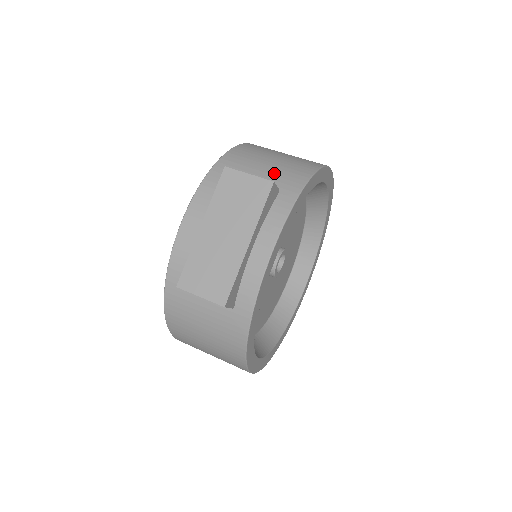
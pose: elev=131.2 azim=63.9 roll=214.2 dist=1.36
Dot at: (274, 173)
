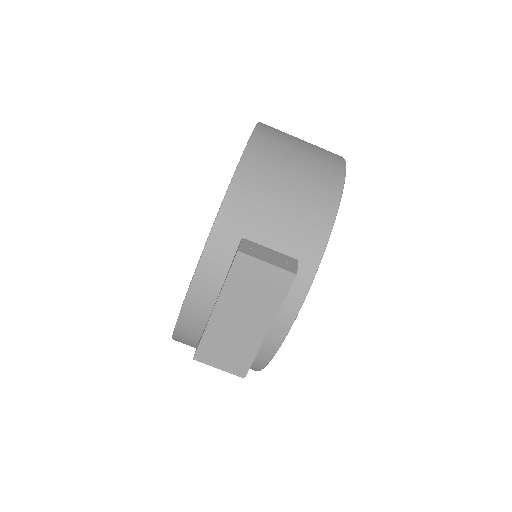
Dot at: (290, 228)
